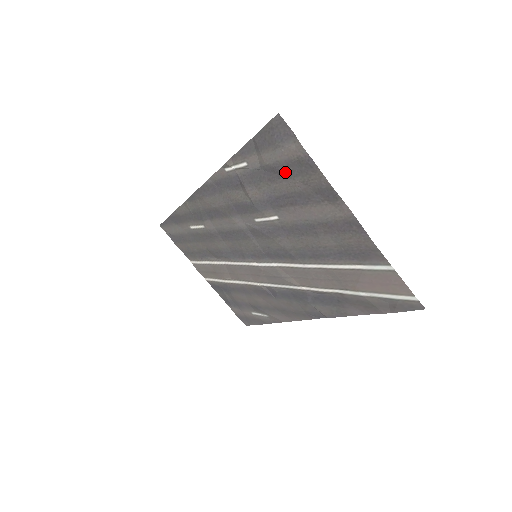
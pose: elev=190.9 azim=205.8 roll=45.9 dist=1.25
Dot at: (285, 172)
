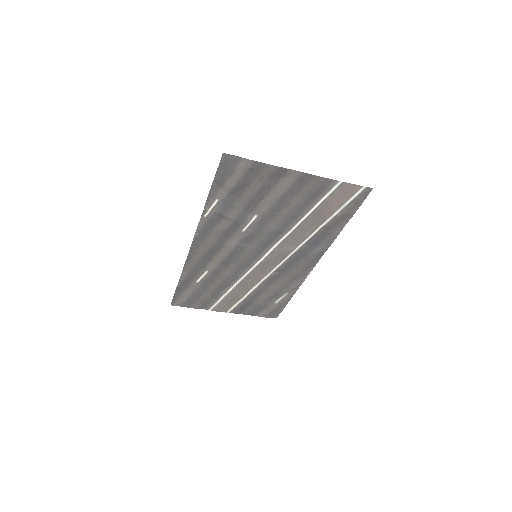
Dot at: (246, 183)
